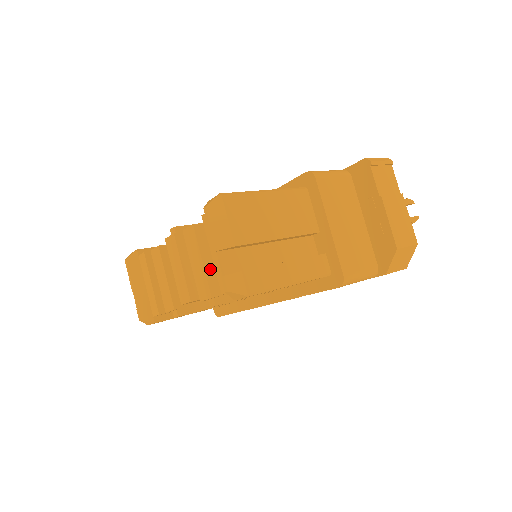
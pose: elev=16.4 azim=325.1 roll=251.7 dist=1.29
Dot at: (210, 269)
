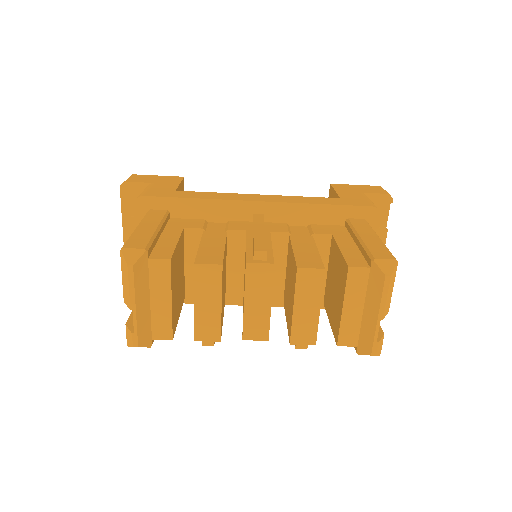
Dot at: (318, 314)
